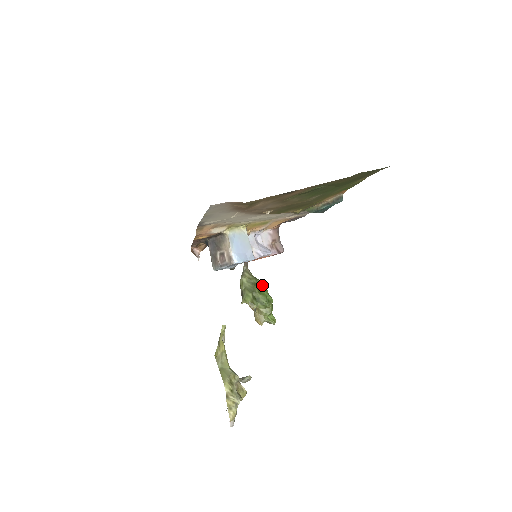
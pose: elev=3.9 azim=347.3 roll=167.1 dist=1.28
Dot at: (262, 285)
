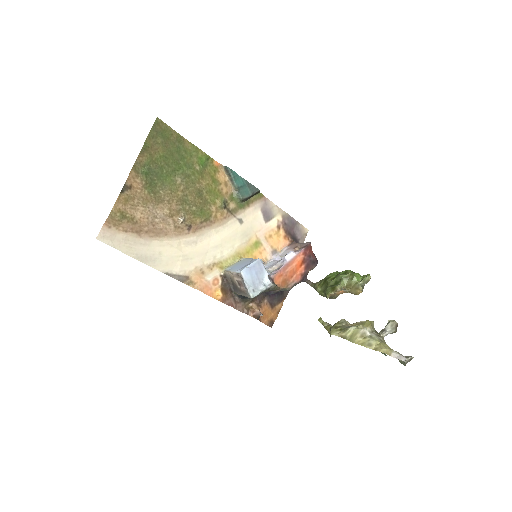
Dot at: (331, 275)
